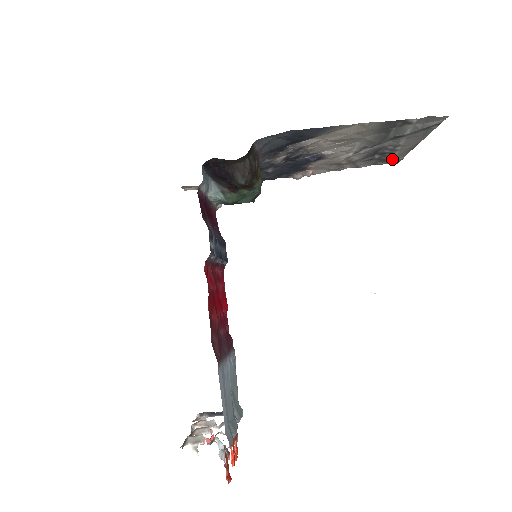
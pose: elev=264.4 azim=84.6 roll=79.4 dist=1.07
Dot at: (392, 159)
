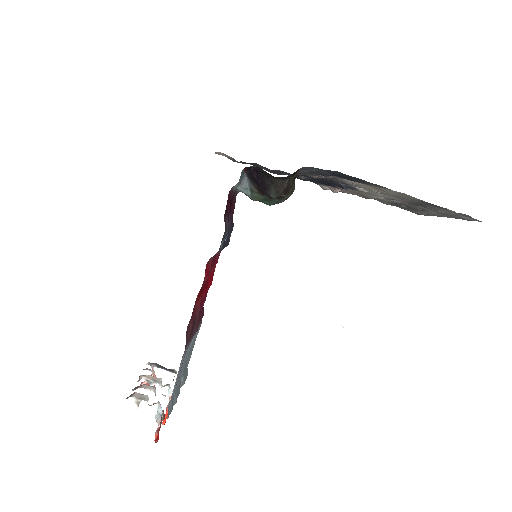
Dot at: (416, 212)
